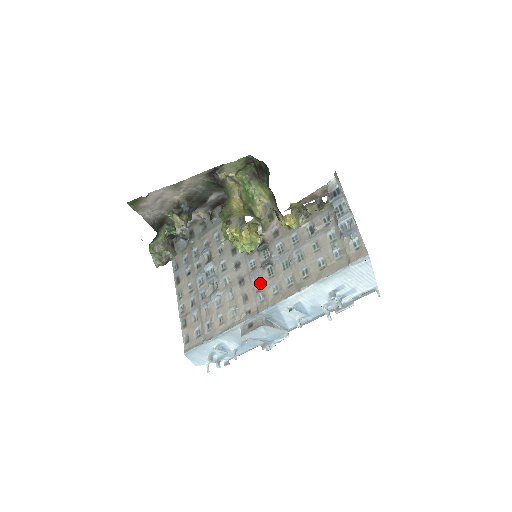
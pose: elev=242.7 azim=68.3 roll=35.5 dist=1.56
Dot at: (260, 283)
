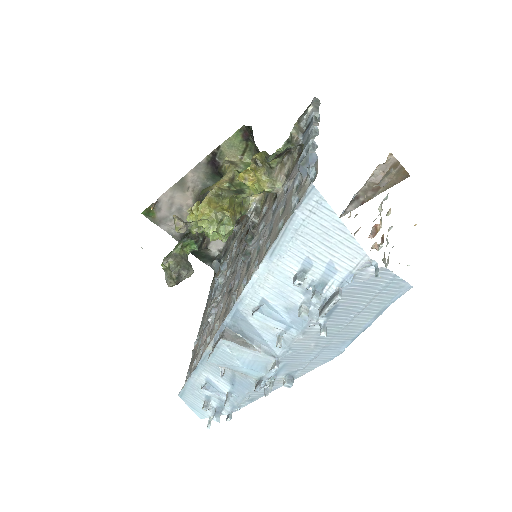
Dot at: occluded
